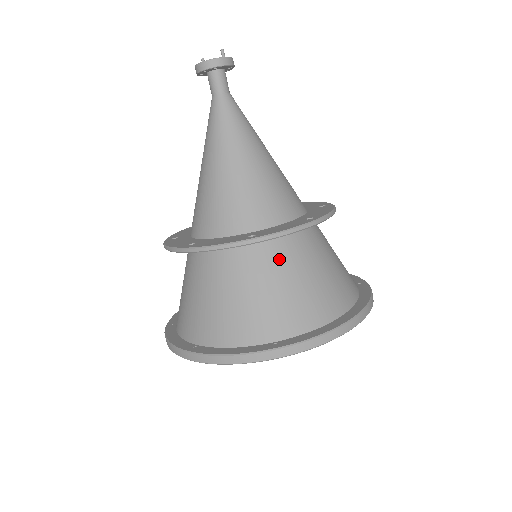
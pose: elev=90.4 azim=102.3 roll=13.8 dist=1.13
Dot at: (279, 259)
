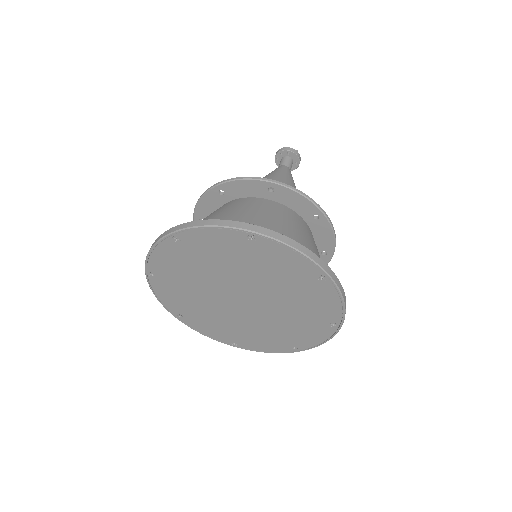
Dot at: (283, 214)
